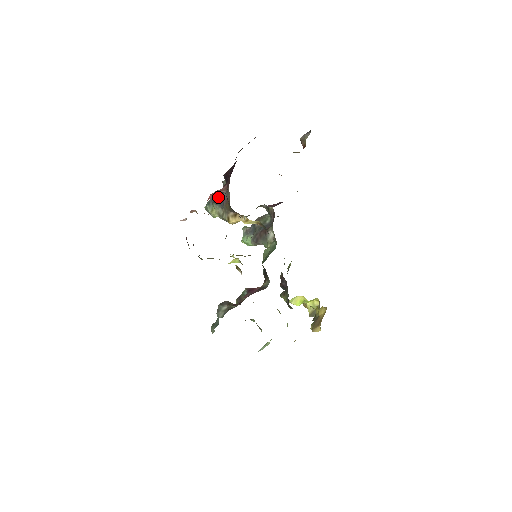
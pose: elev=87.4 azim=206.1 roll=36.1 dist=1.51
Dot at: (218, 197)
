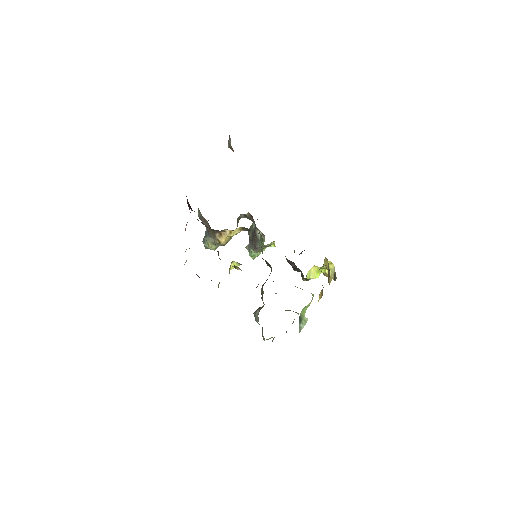
Dot at: occluded
